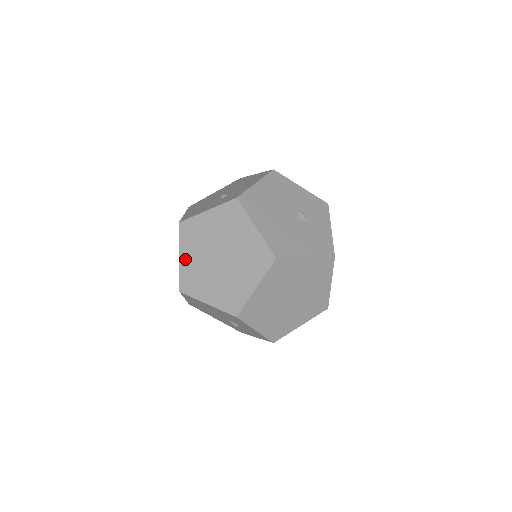
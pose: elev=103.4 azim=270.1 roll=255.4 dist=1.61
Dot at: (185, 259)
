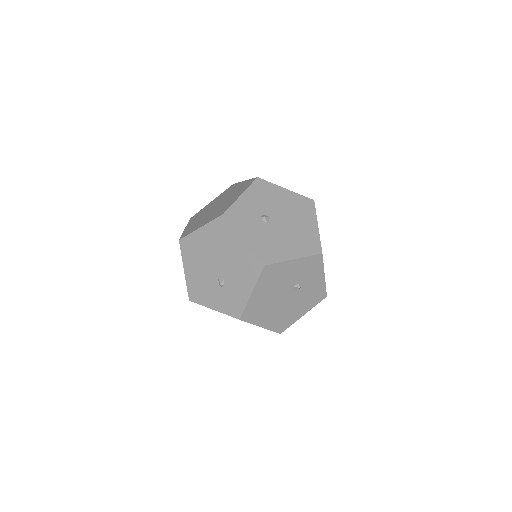
Dot at: occluded
